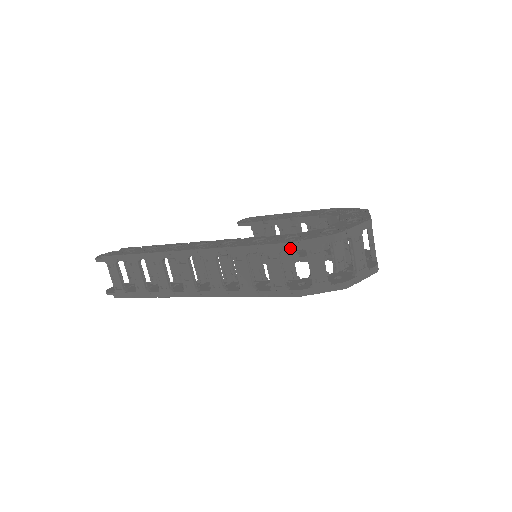
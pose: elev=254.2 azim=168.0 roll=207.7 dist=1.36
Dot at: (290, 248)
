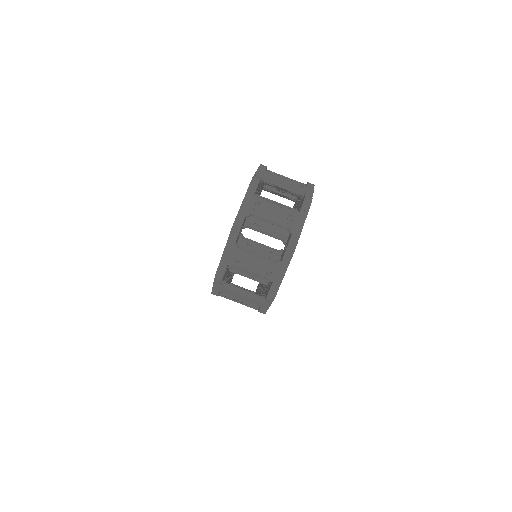
Dot at: occluded
